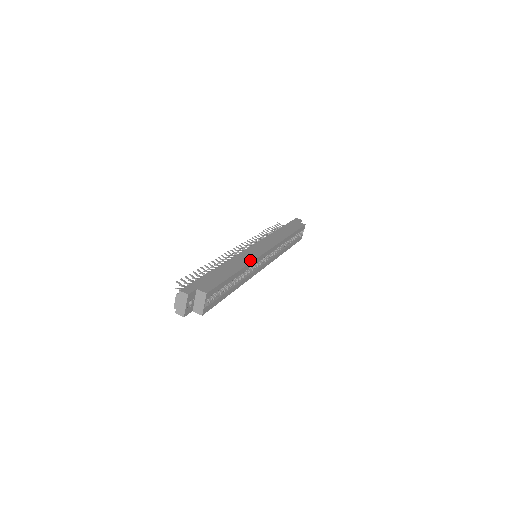
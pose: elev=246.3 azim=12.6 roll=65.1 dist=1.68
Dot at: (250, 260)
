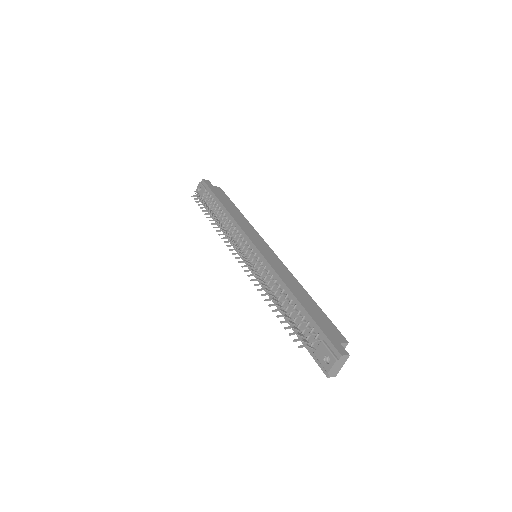
Dot at: (288, 271)
